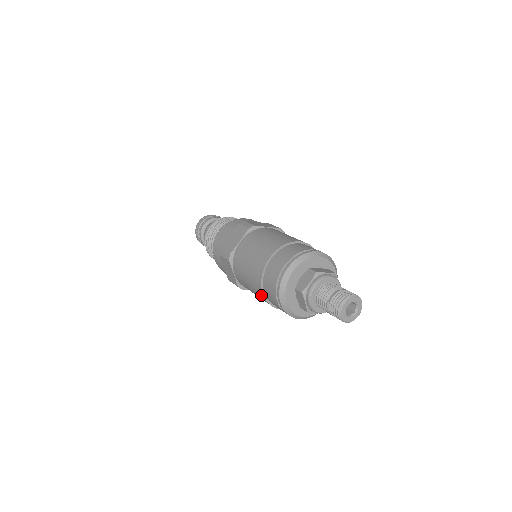
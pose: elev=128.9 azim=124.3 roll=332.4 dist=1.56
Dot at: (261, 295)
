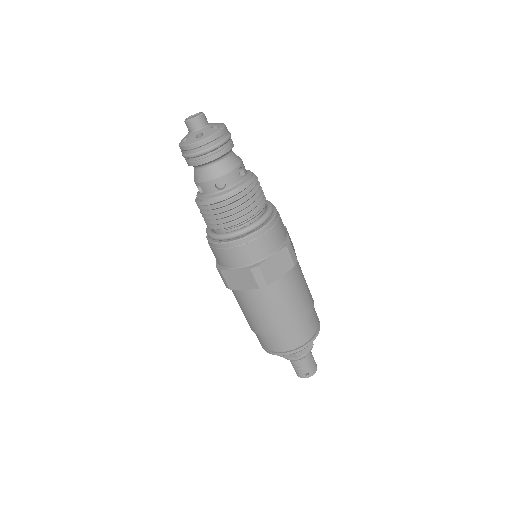
Dot at: occluded
